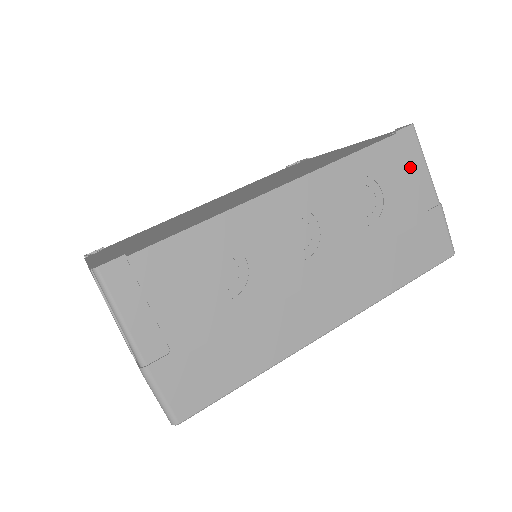
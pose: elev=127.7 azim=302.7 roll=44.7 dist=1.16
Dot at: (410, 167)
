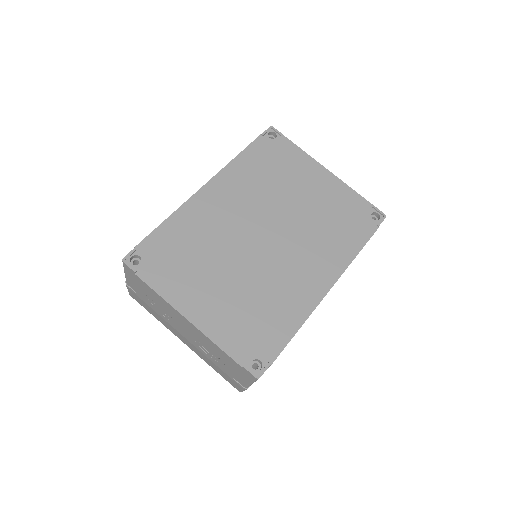
Dot at: occluded
